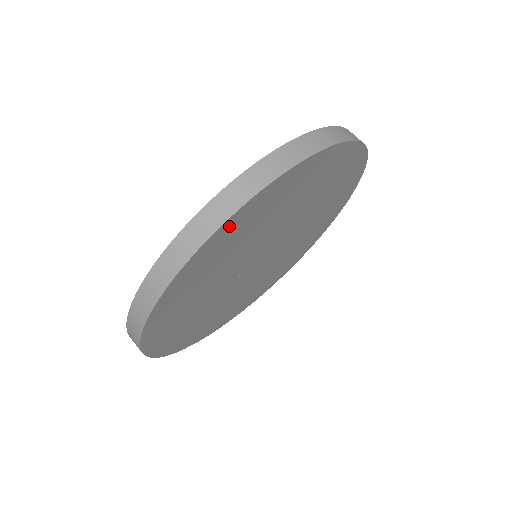
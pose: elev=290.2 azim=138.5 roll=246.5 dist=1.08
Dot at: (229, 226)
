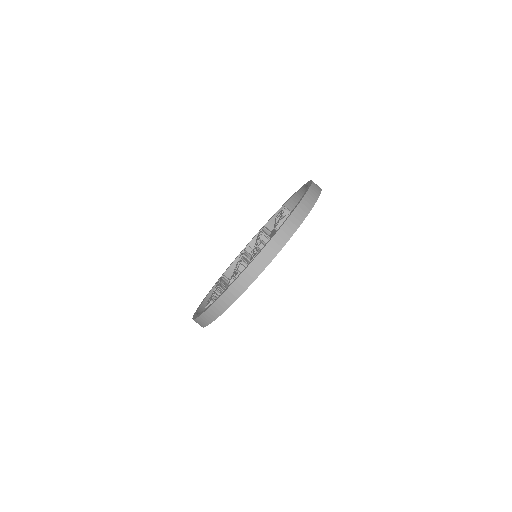
Dot at: occluded
